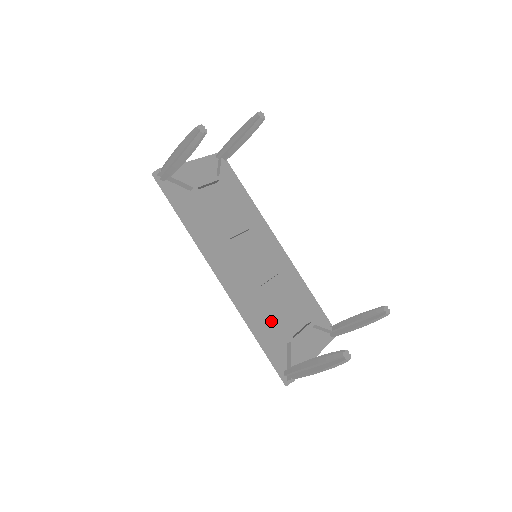
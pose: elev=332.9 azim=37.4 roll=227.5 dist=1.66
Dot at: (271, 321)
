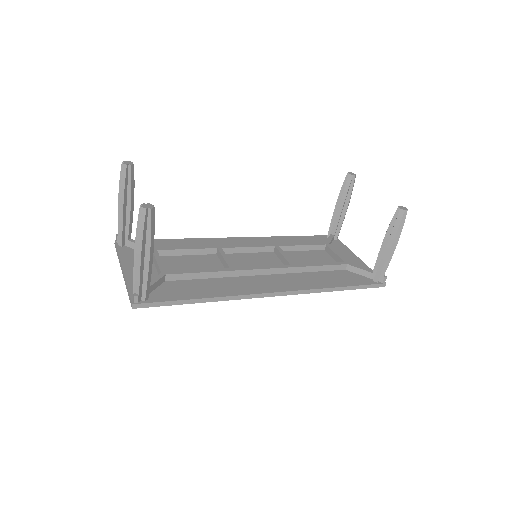
Dot at: (323, 273)
